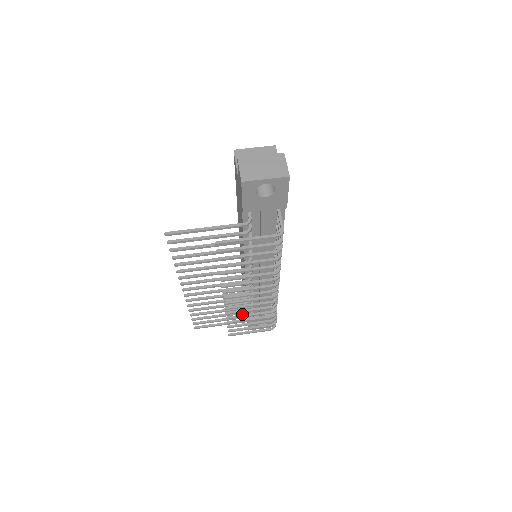
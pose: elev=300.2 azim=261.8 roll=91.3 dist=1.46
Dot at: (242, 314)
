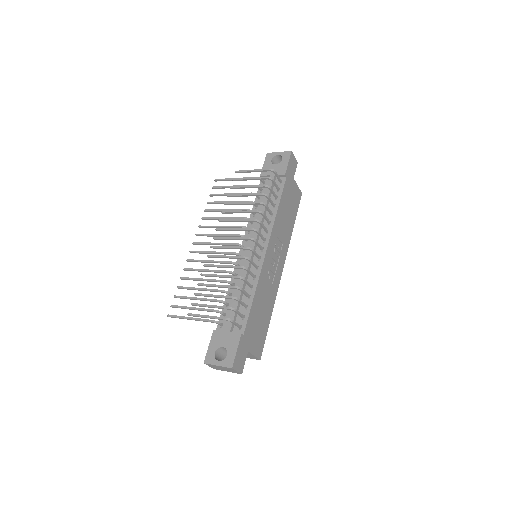
Dot at: (215, 275)
